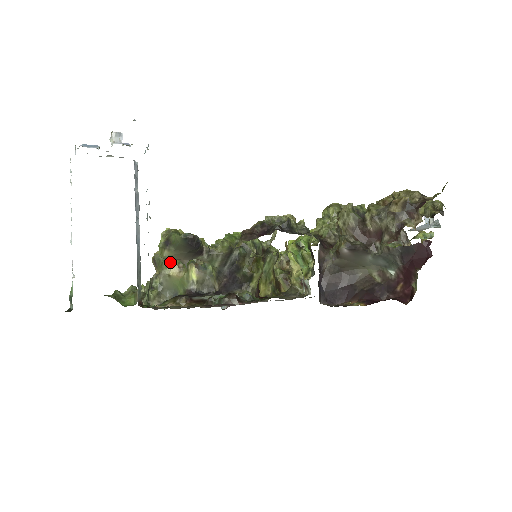
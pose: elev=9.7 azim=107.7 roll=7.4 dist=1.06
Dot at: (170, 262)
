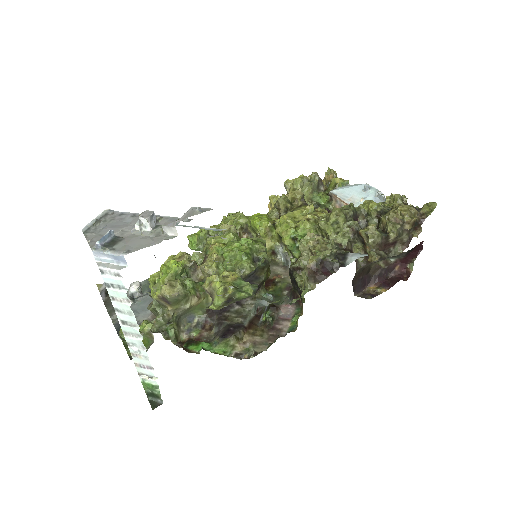
Dot at: (190, 297)
